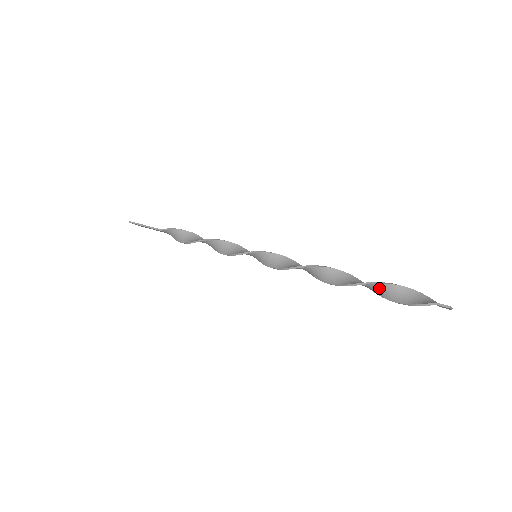
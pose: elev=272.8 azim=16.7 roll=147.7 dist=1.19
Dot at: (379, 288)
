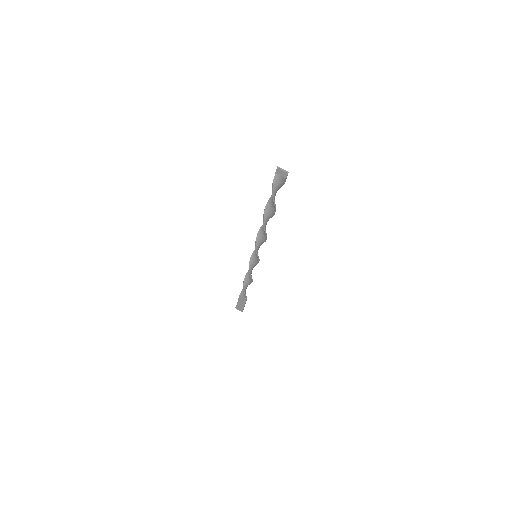
Dot at: (272, 200)
